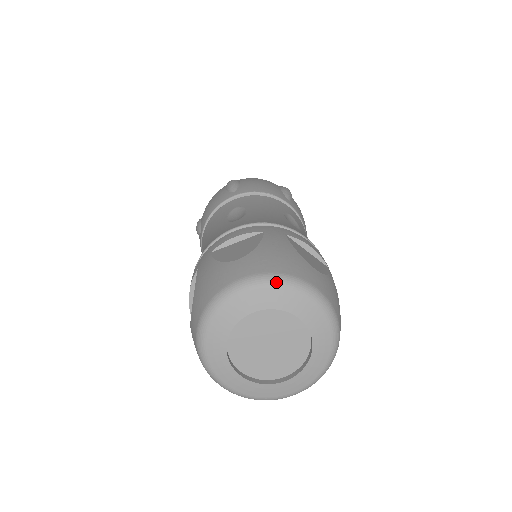
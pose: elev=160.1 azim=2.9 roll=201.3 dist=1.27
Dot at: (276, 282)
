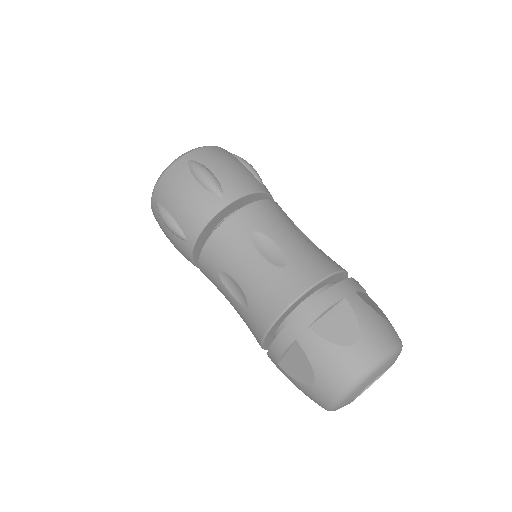
Dot at: (353, 390)
